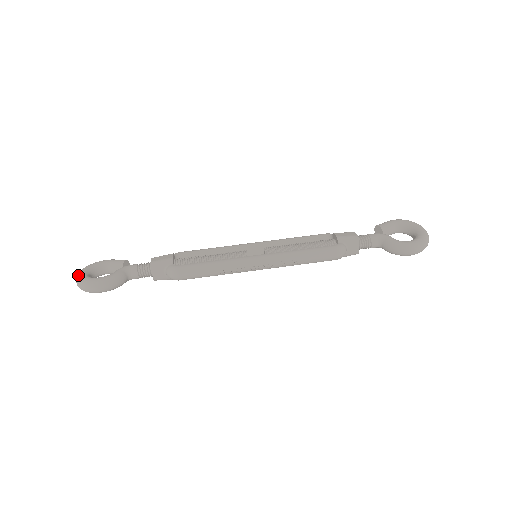
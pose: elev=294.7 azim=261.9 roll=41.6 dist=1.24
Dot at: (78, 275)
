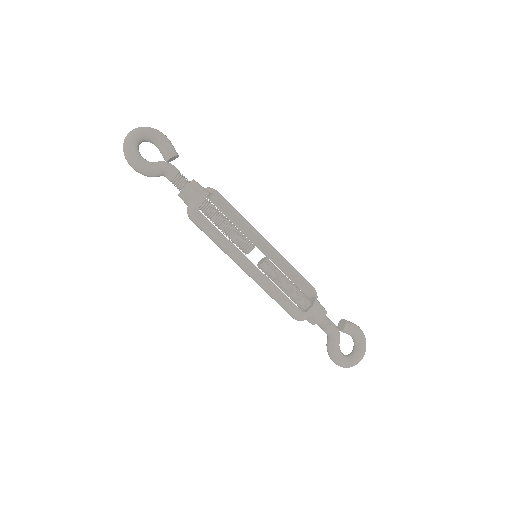
Dot at: (132, 135)
